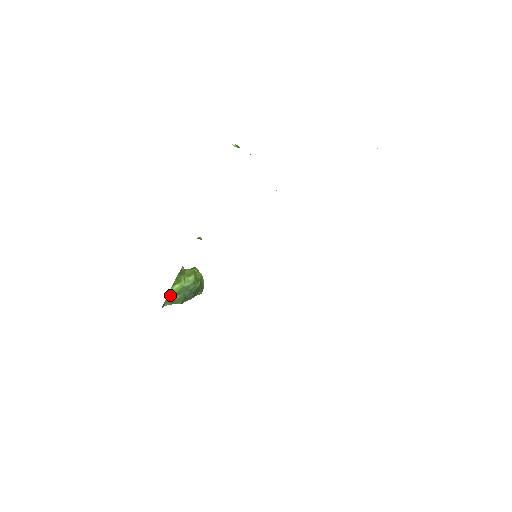
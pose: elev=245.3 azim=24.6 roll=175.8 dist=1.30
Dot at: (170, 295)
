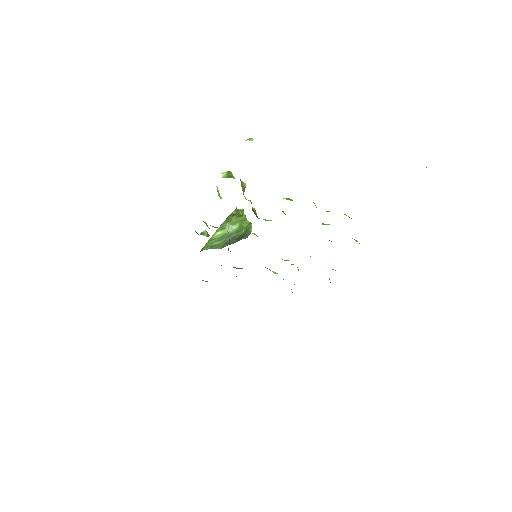
Dot at: (211, 241)
